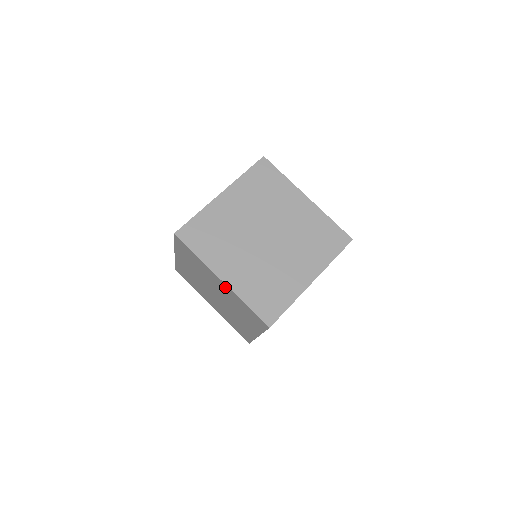
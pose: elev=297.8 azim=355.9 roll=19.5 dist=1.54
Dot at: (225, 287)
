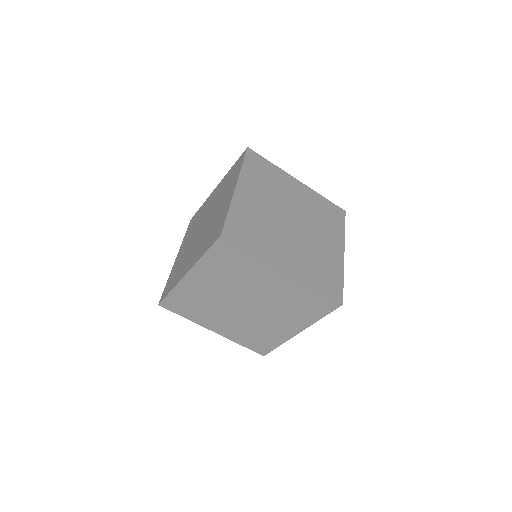
Dot at: (285, 280)
